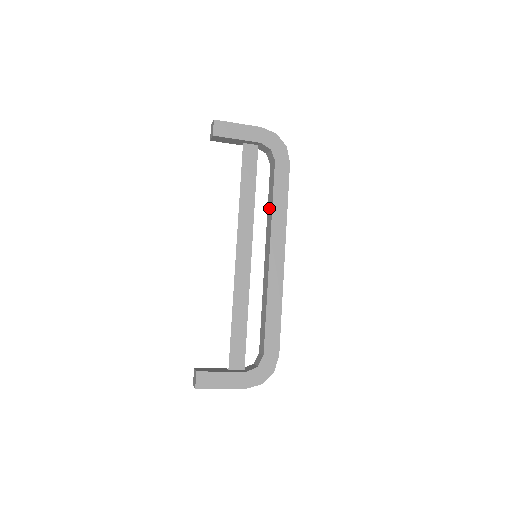
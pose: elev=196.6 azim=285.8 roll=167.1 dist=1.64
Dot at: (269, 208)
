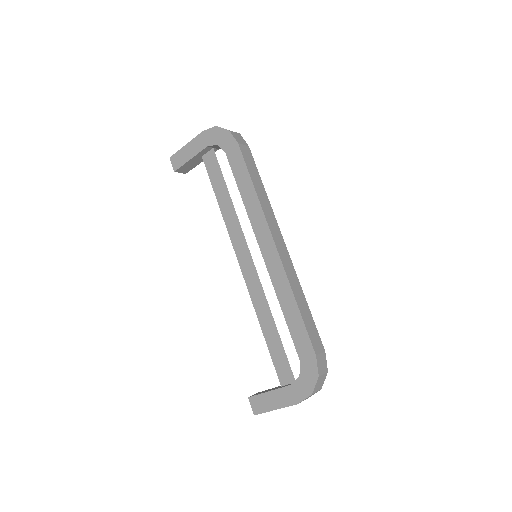
Dot at: occluded
